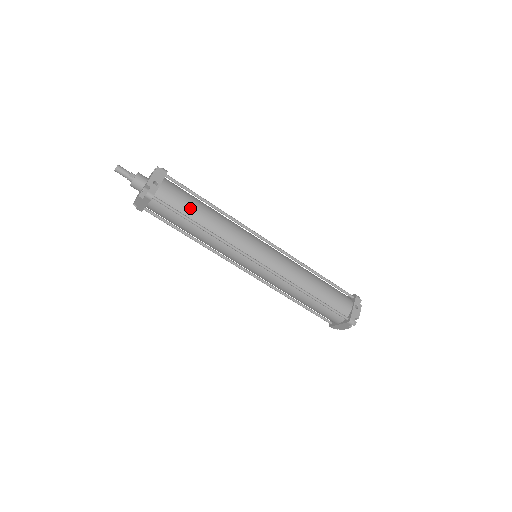
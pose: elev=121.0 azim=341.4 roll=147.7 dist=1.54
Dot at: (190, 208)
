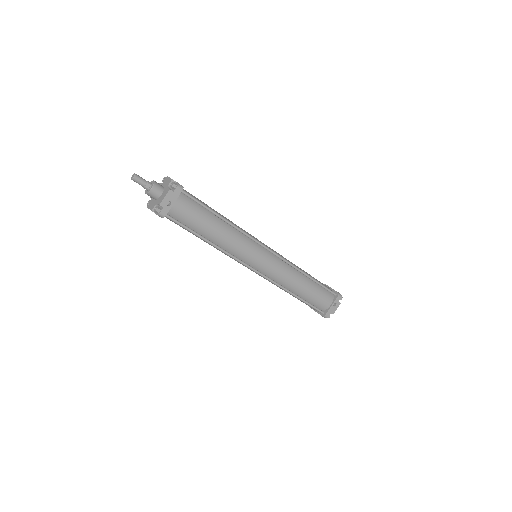
Dot at: (199, 224)
